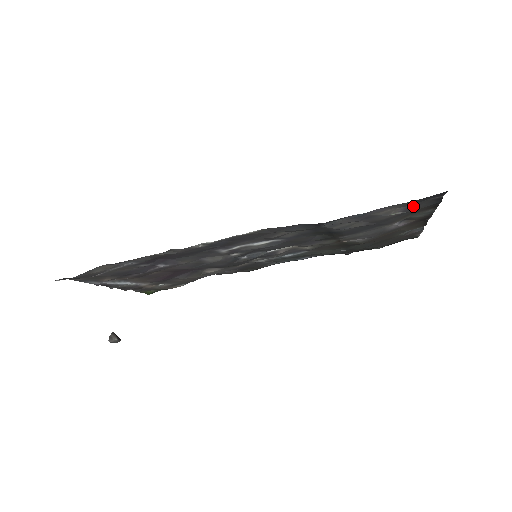
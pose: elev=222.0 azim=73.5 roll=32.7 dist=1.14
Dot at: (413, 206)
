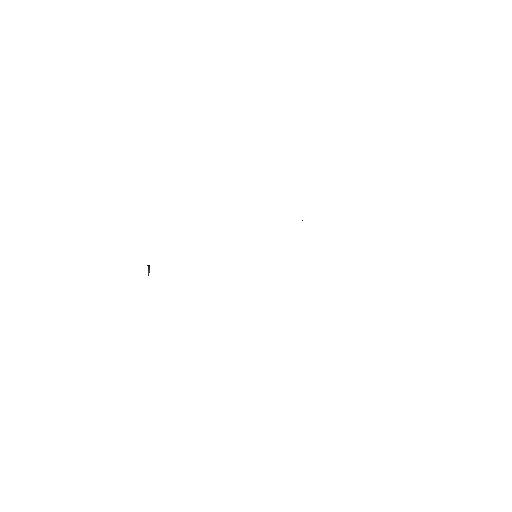
Dot at: occluded
